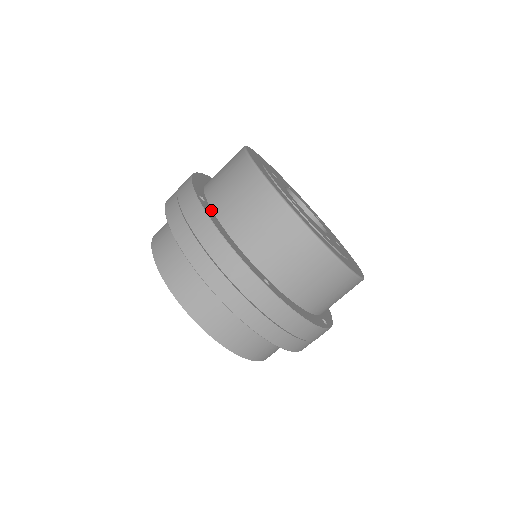
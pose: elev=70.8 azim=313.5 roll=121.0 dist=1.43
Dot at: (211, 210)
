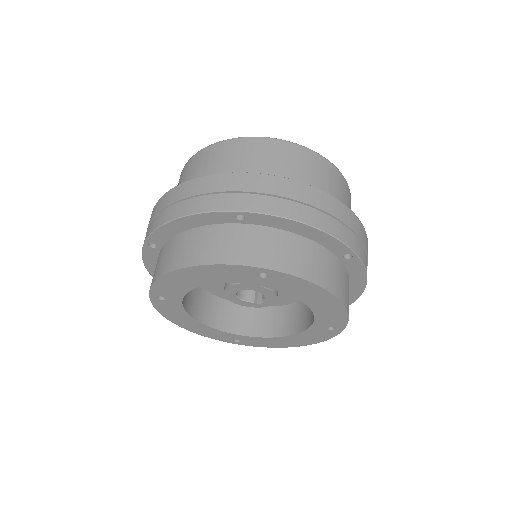
Dot at: occluded
